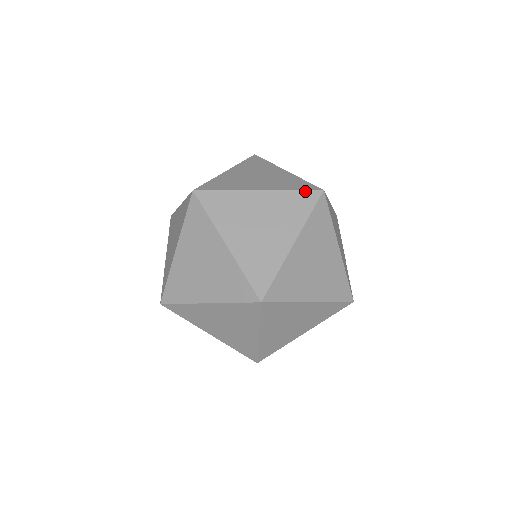
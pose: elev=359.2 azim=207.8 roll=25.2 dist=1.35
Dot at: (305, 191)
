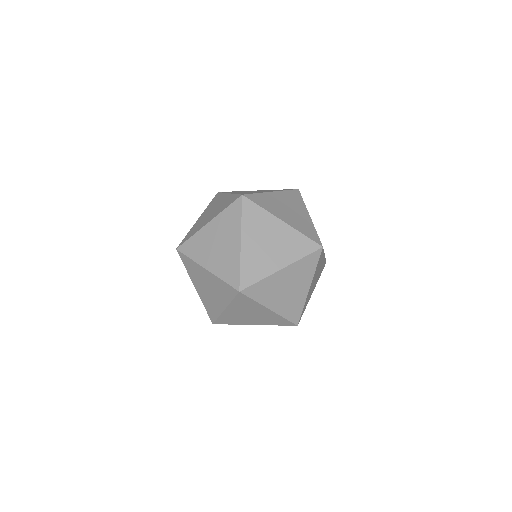
Dot at: (311, 240)
